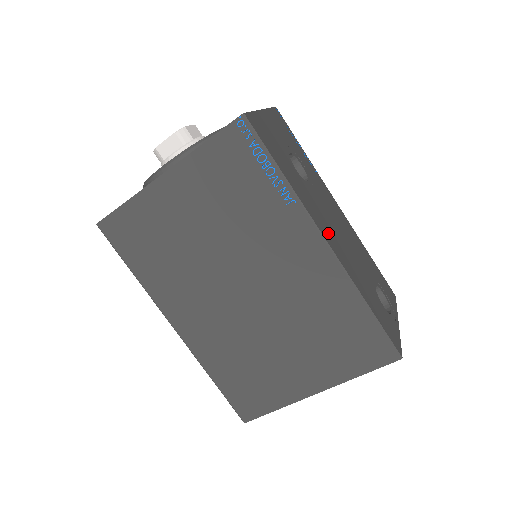
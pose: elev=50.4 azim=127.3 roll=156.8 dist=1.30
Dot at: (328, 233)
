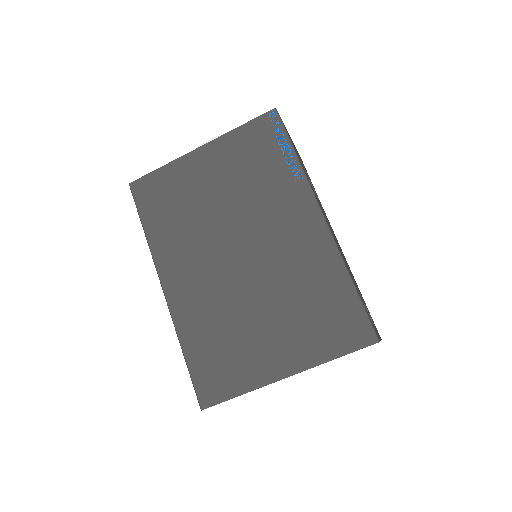
Dot at: occluded
